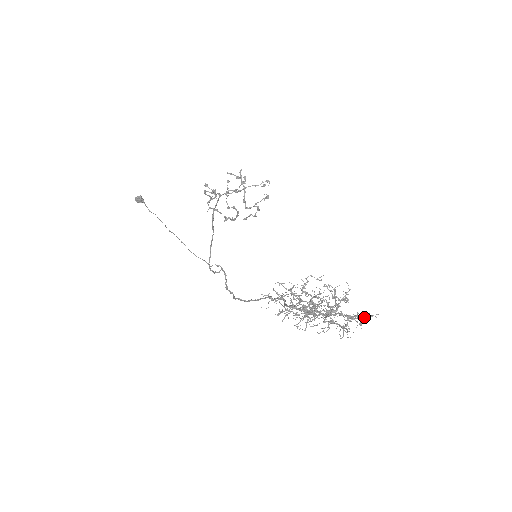
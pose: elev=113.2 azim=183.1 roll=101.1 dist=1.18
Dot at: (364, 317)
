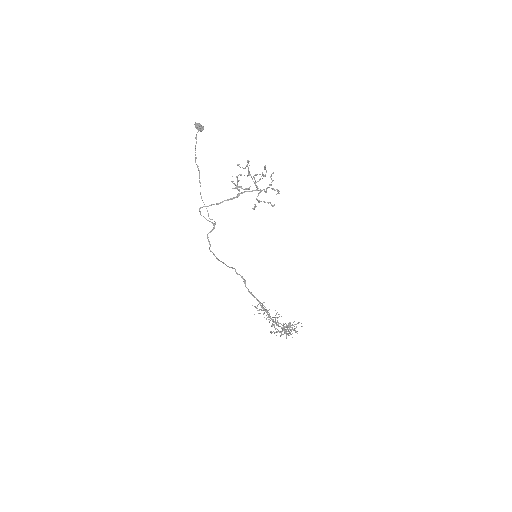
Dot at: (290, 334)
